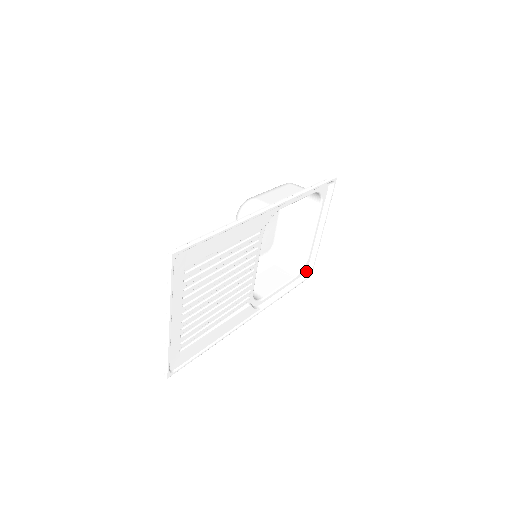
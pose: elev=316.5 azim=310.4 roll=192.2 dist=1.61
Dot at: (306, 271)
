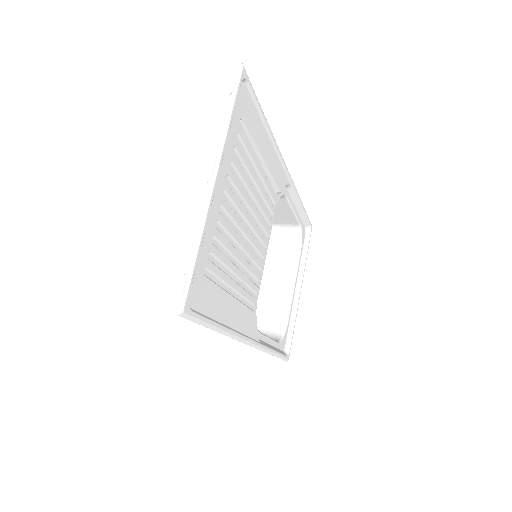
Dot at: (283, 348)
